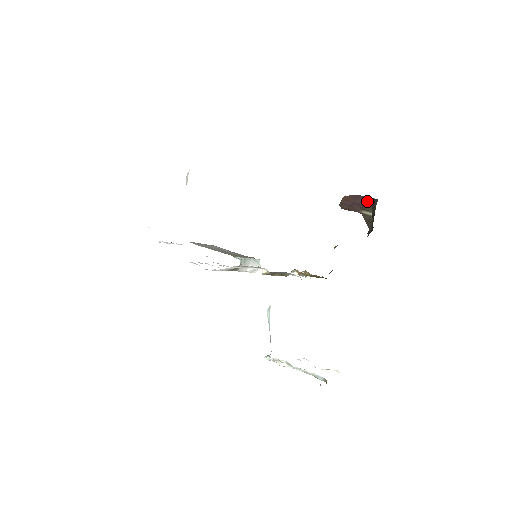
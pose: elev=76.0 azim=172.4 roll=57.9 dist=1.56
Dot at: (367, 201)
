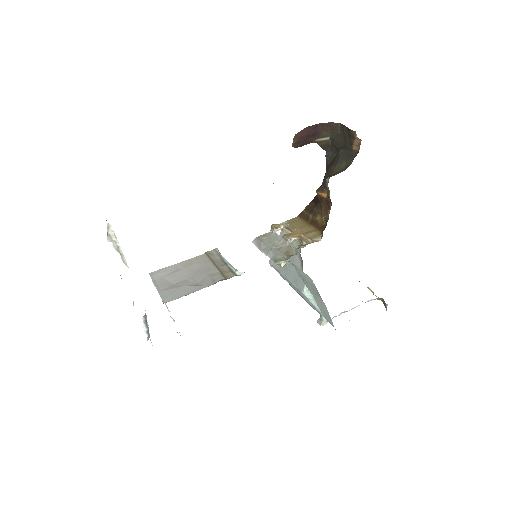
Dot at: (321, 128)
